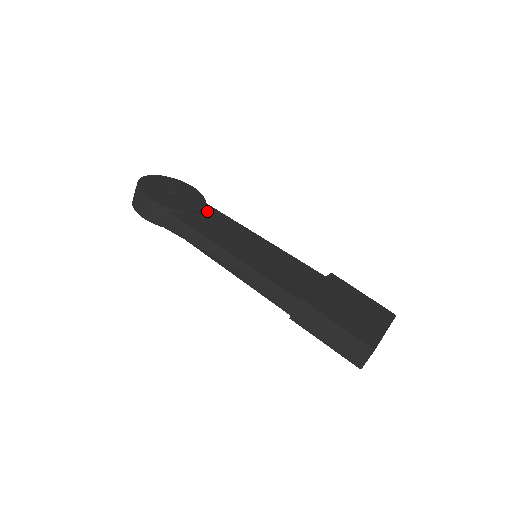
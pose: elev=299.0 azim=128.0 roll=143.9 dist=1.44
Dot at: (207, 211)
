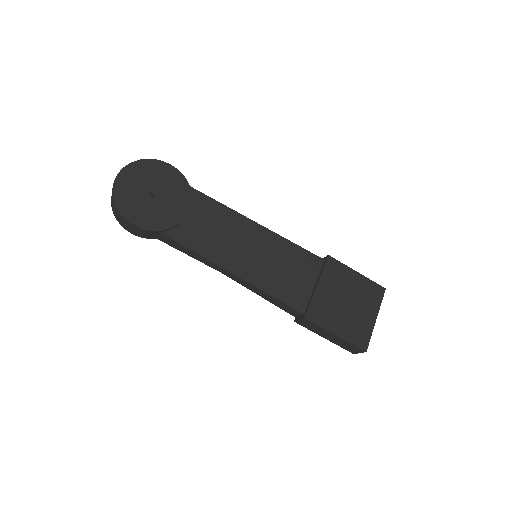
Dot at: (195, 204)
